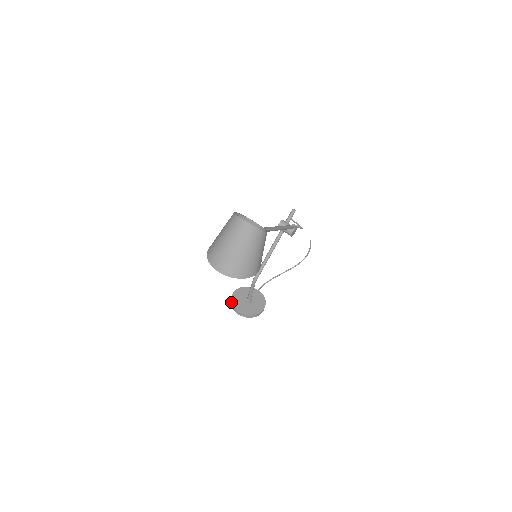
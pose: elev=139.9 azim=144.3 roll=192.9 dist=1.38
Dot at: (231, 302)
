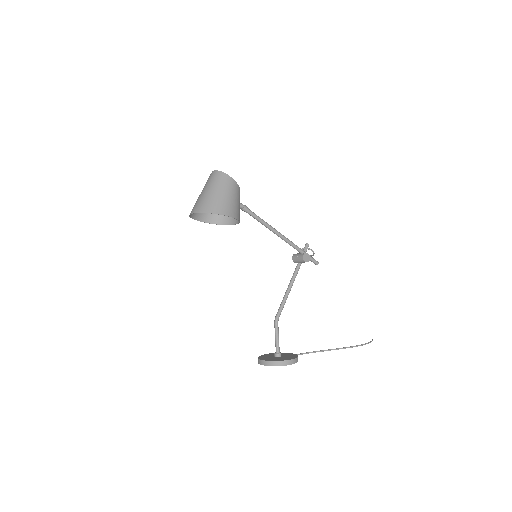
Dot at: occluded
